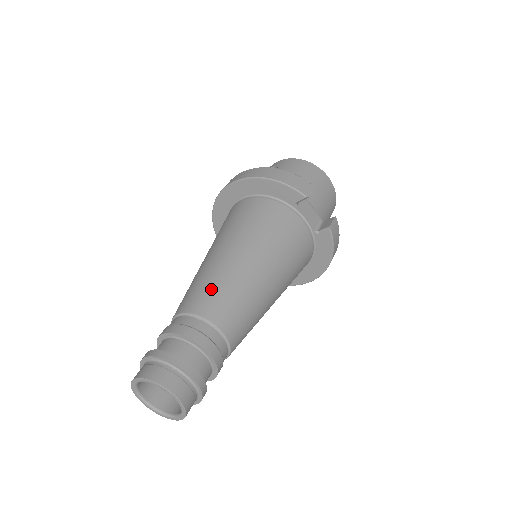
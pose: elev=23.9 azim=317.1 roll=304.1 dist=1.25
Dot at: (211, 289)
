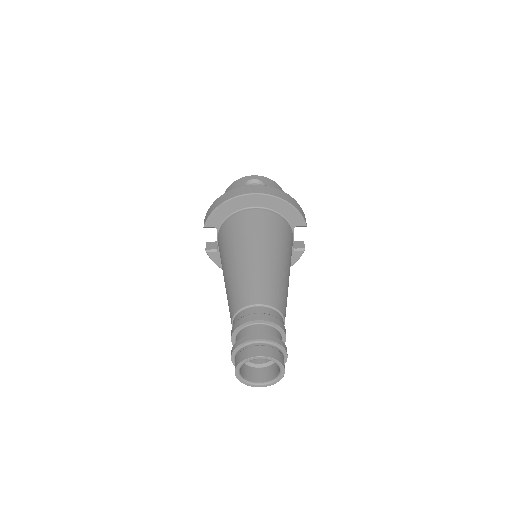
Dot at: (277, 288)
